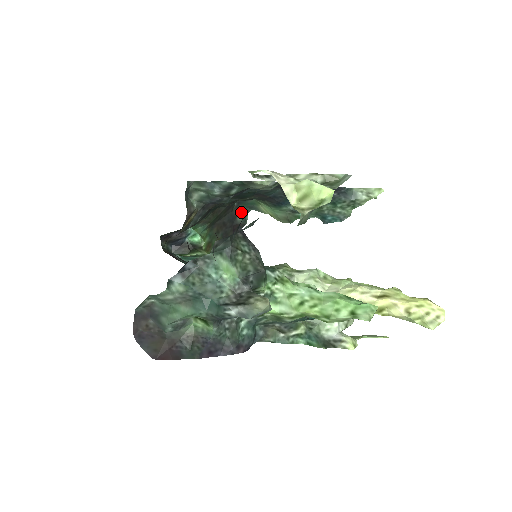
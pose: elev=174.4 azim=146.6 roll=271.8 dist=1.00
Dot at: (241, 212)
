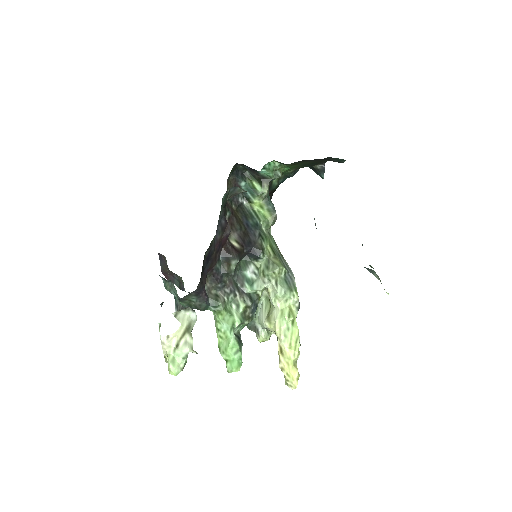
Dot at: (336, 159)
